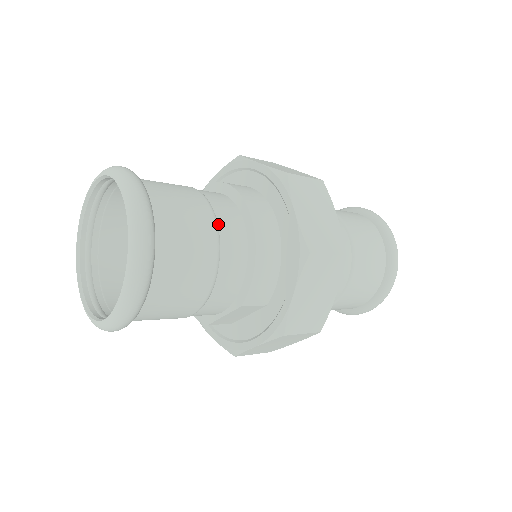
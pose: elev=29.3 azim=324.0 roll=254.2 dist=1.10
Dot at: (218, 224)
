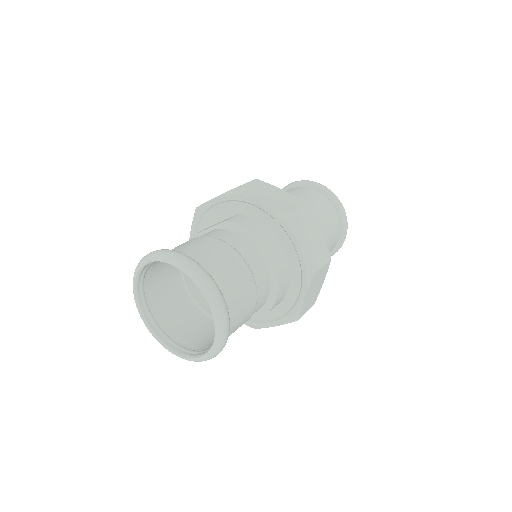
Dot at: (251, 271)
